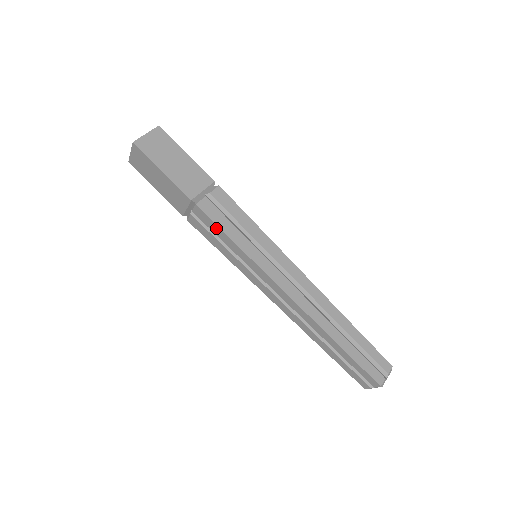
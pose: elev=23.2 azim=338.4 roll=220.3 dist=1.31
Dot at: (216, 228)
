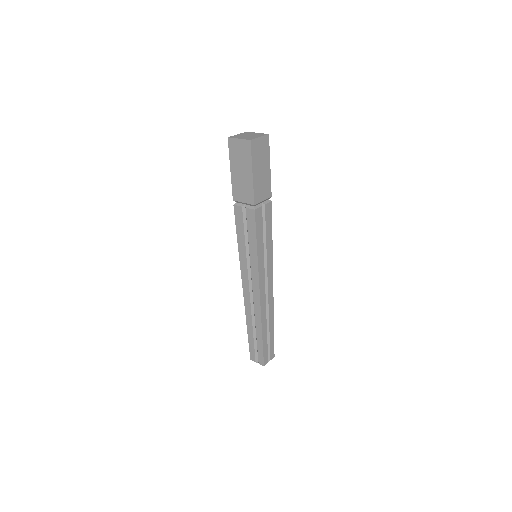
Dot at: (253, 231)
